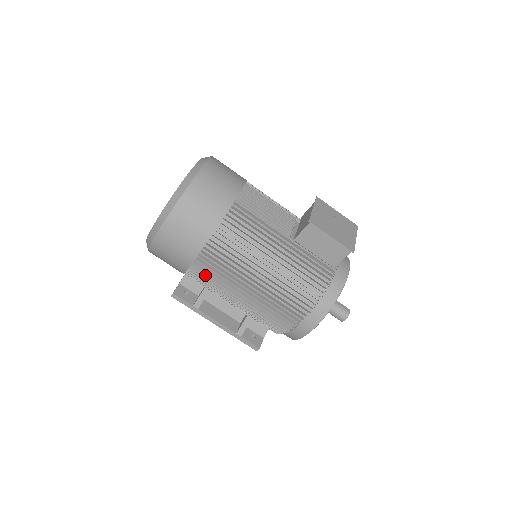
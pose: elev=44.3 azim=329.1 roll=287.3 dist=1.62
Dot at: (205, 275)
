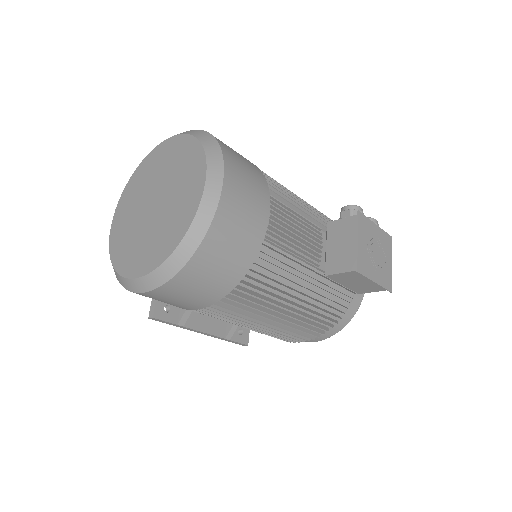
Dot at: occluded
